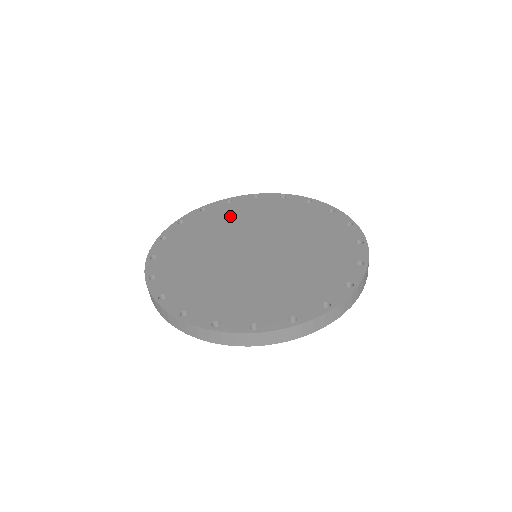
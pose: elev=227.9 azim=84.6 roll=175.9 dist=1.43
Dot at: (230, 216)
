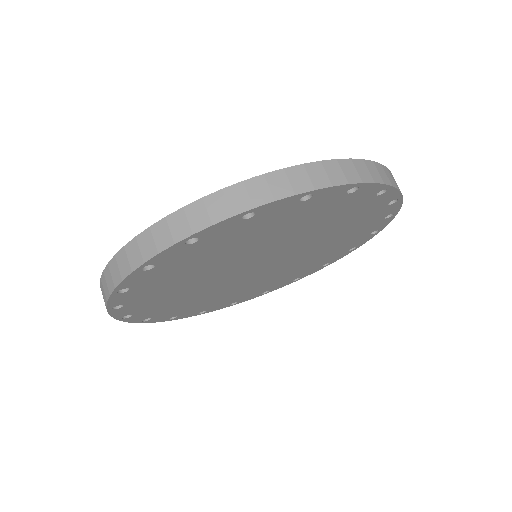
Dot at: occluded
